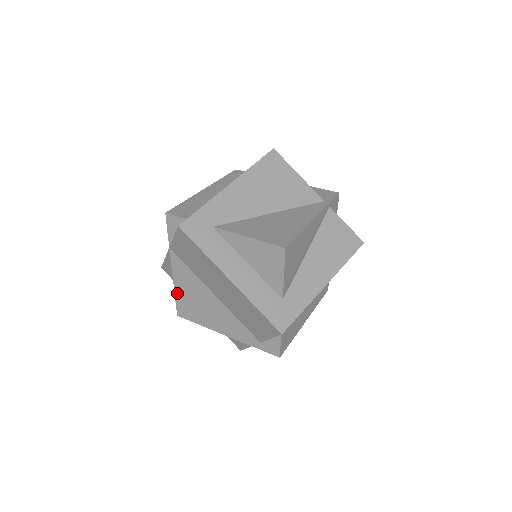
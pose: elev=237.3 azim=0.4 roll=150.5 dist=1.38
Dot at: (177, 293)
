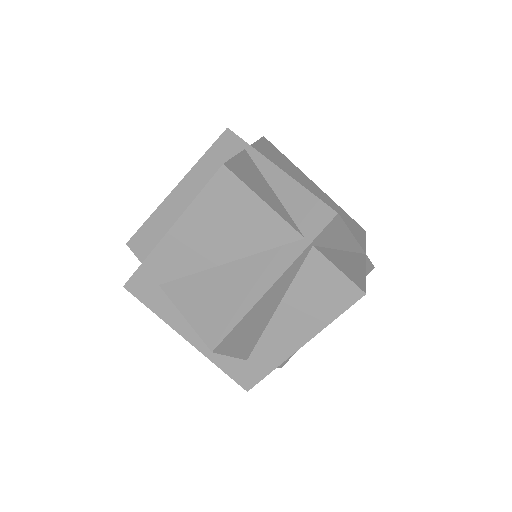
Dot at: occluded
